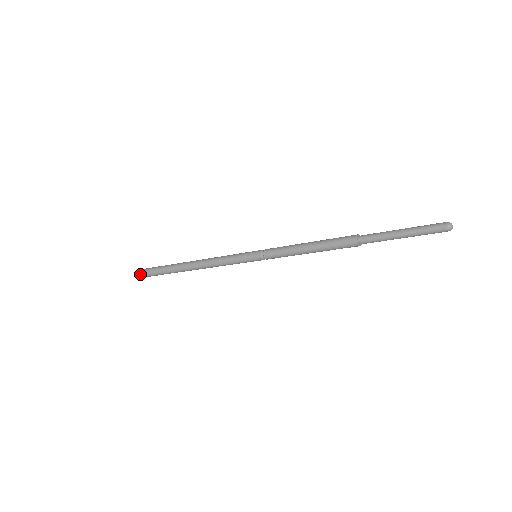
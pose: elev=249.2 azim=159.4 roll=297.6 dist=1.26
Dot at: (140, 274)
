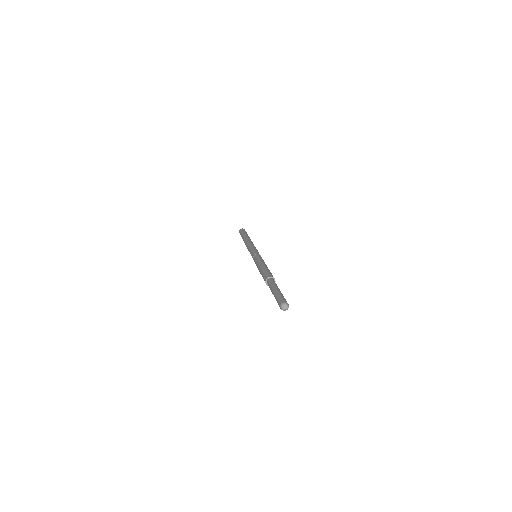
Dot at: occluded
